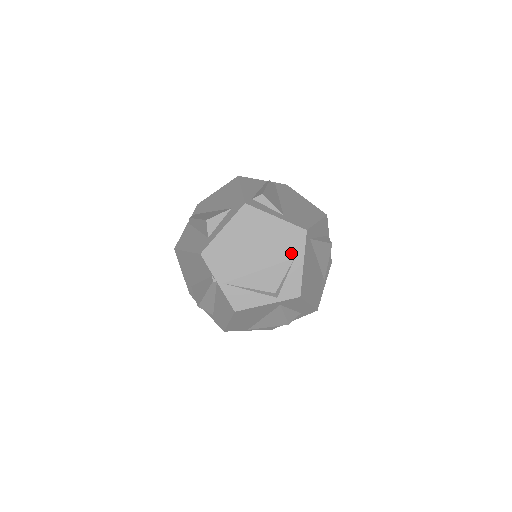
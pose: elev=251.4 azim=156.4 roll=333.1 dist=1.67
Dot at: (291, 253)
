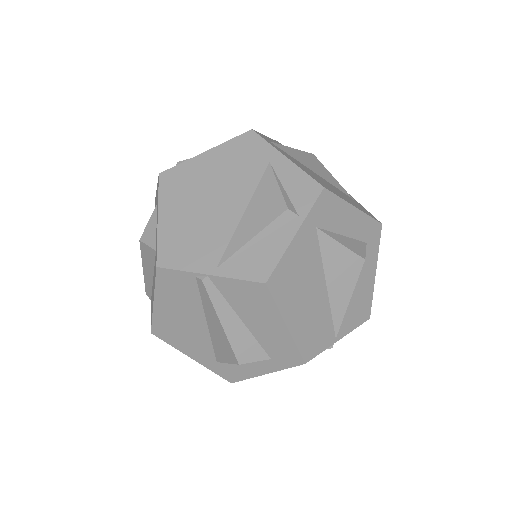
Dot at: (260, 162)
